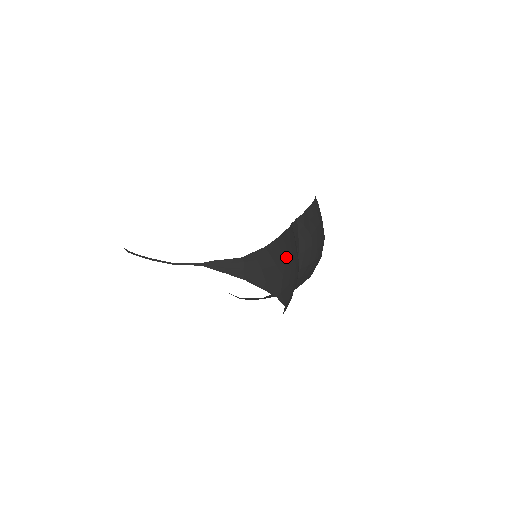
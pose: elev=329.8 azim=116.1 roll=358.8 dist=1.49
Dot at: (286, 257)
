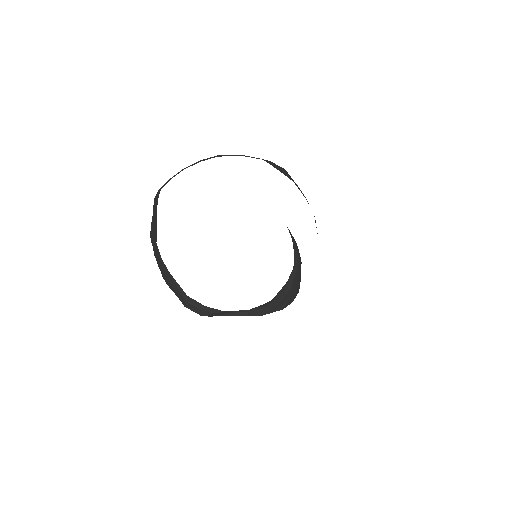
Dot at: occluded
